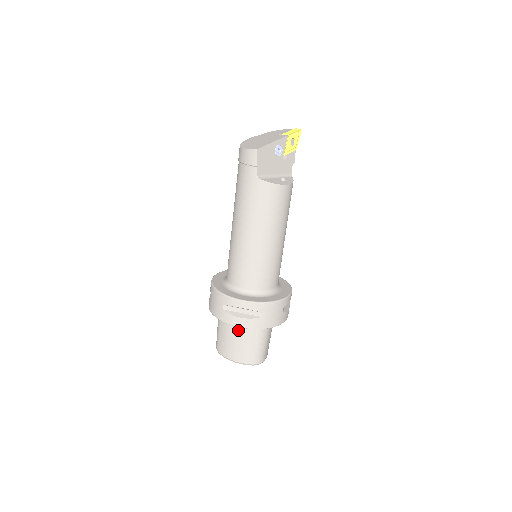
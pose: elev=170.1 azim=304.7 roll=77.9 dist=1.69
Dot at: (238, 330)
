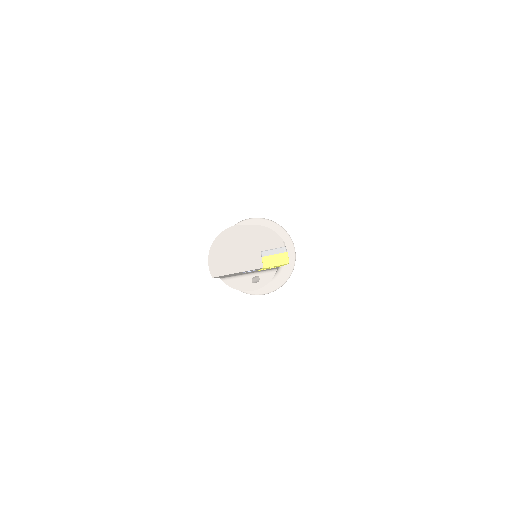
Dot at: occluded
